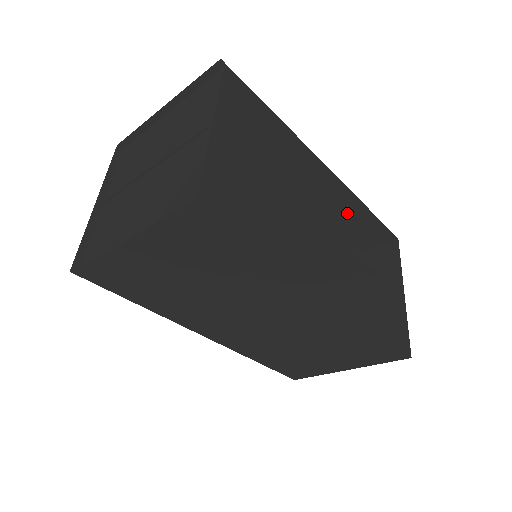
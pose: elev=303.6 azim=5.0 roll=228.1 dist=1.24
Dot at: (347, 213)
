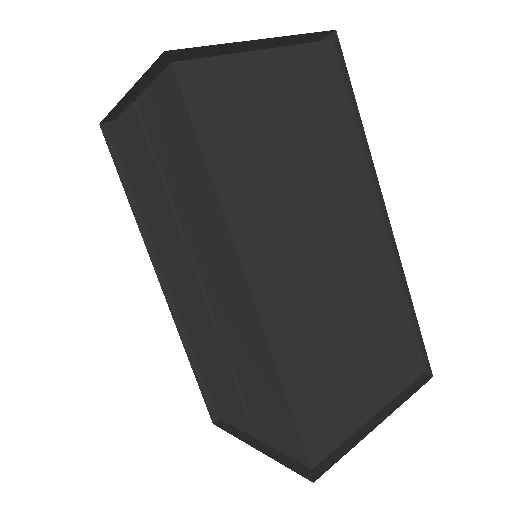
Dot at: occluded
